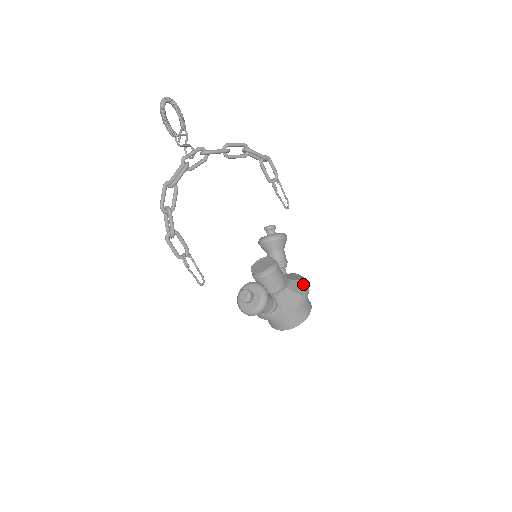
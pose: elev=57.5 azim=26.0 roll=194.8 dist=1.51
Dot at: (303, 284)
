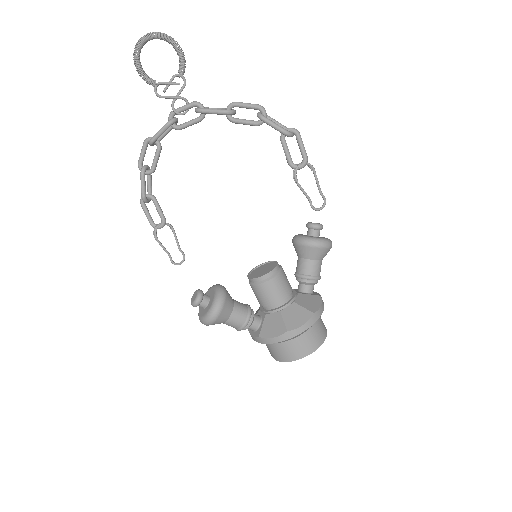
Dot at: (304, 316)
